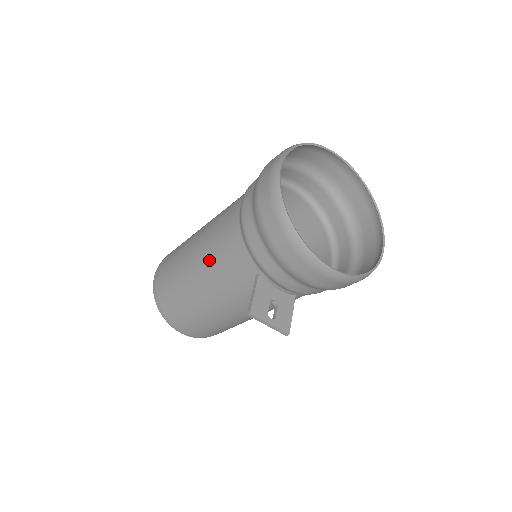
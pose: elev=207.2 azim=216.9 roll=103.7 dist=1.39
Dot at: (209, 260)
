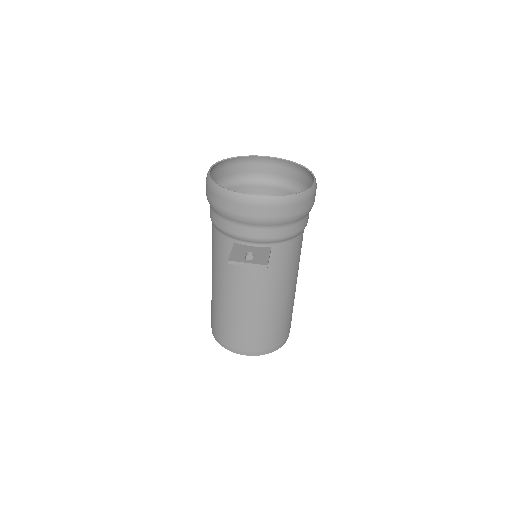
Dot at: (215, 266)
